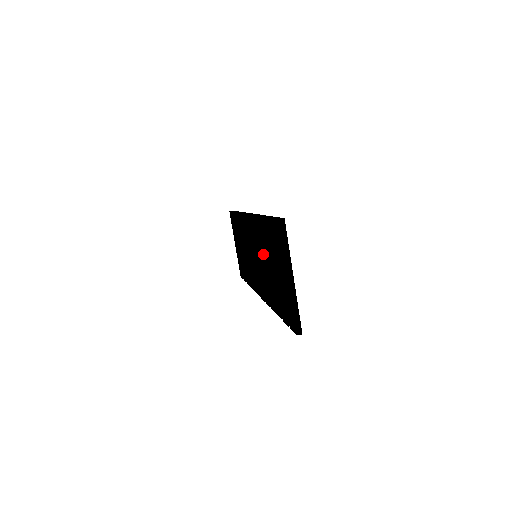
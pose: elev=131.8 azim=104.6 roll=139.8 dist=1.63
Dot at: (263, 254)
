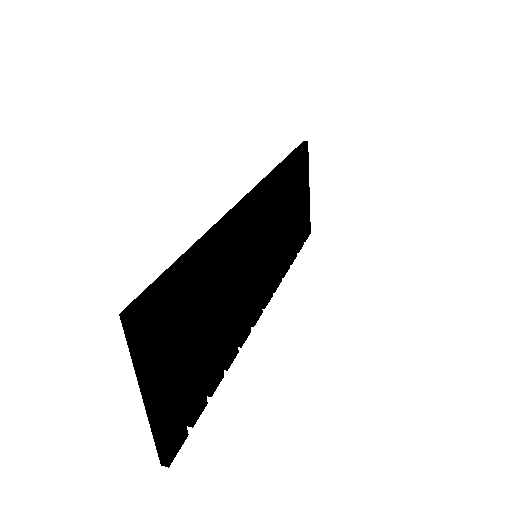
Dot at: occluded
